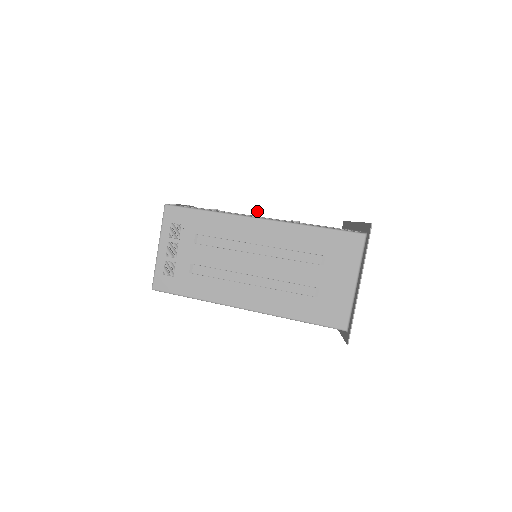
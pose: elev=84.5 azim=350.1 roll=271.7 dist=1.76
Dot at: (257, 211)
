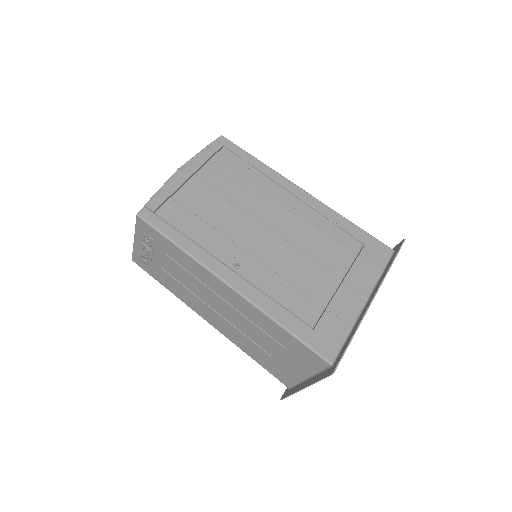
Dot at: (237, 264)
